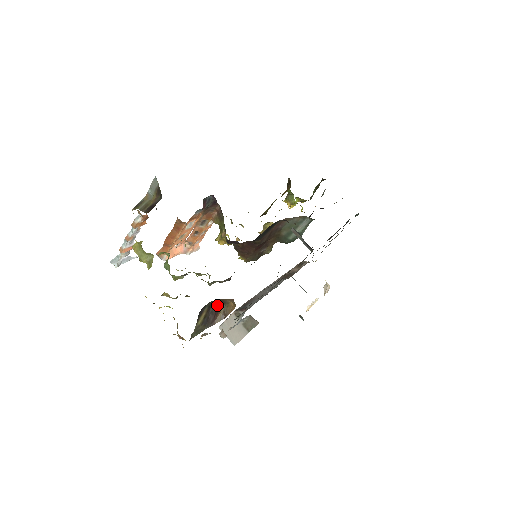
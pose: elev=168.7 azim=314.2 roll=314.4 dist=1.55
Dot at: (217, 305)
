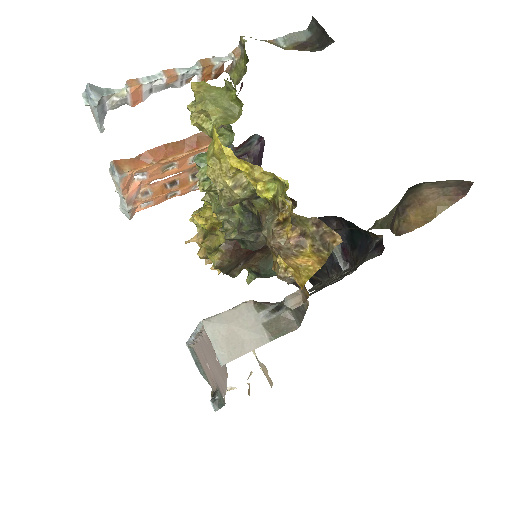
Dot at: (397, 209)
